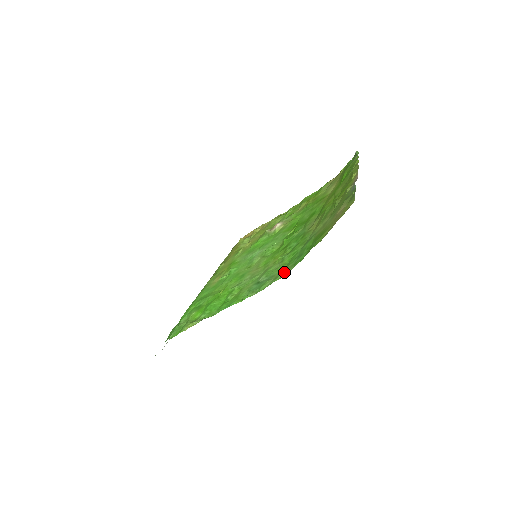
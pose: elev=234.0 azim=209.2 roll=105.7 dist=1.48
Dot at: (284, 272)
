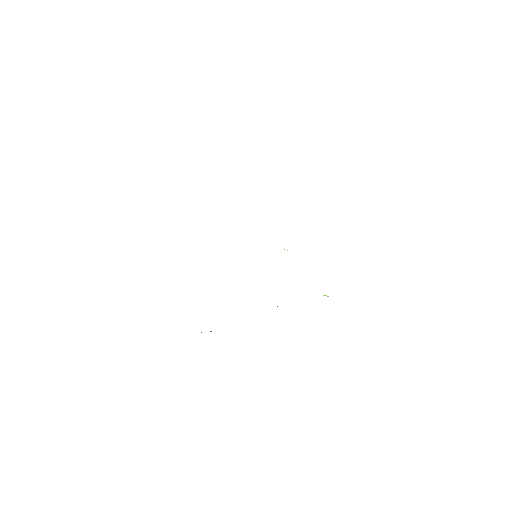
Dot at: occluded
